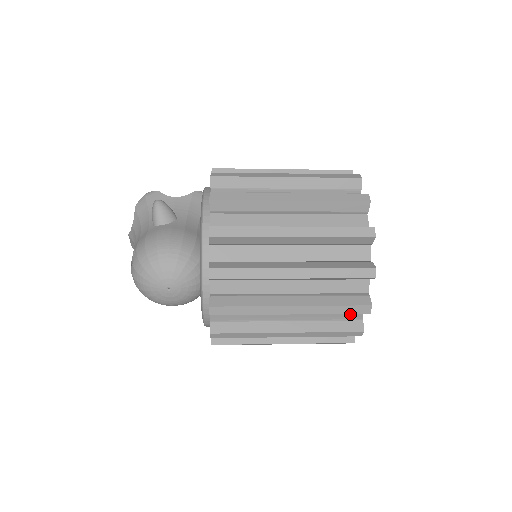
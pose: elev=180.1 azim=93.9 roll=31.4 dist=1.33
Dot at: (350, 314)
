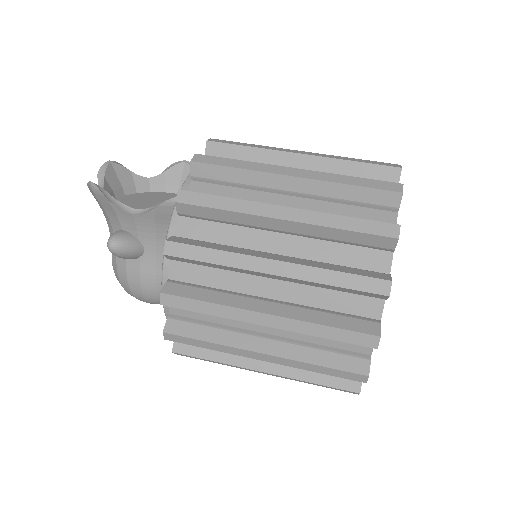
Dot at: occluded
